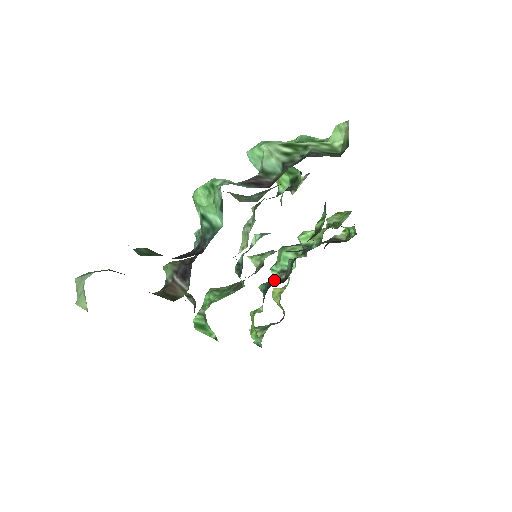
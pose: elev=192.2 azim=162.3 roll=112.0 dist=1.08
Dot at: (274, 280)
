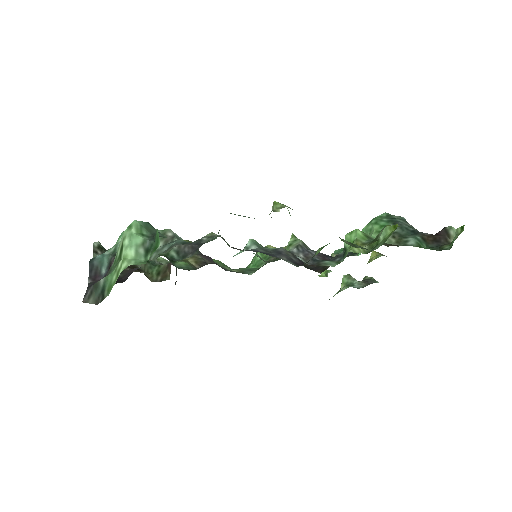
Dot at: occluded
